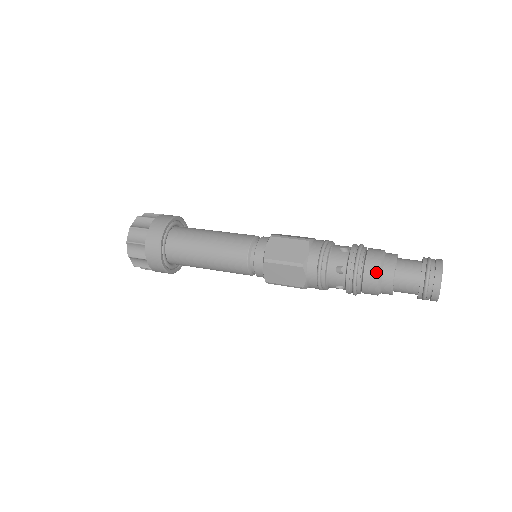
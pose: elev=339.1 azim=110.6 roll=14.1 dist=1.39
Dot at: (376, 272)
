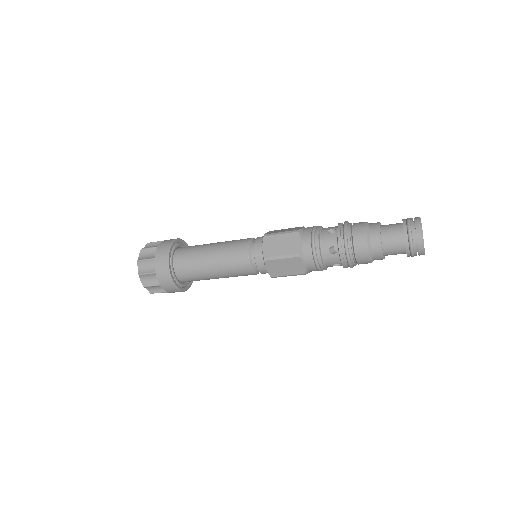
Dot at: (364, 244)
